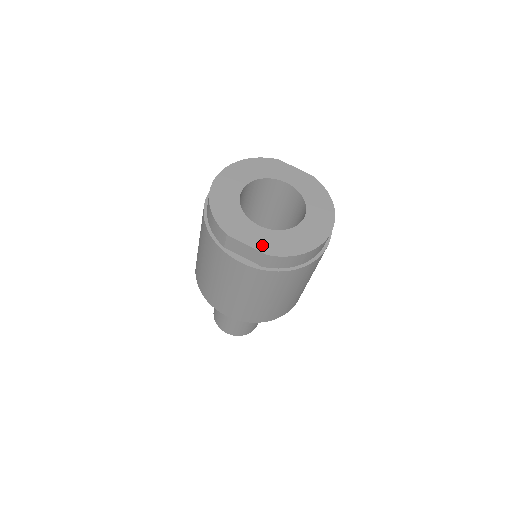
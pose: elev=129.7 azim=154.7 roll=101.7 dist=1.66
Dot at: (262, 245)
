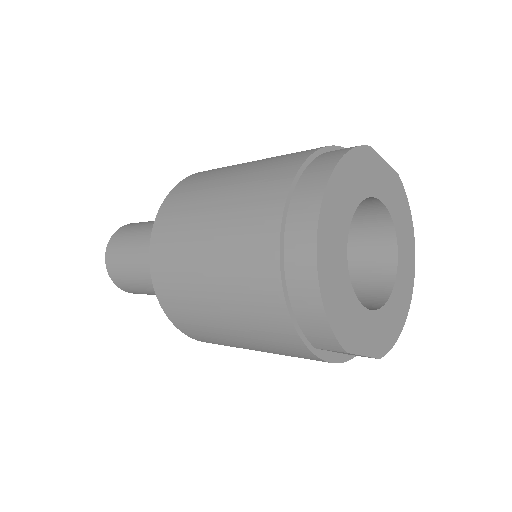
Dot at: (376, 345)
